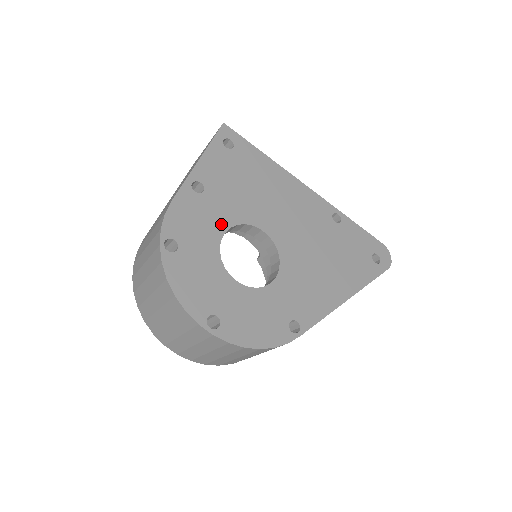
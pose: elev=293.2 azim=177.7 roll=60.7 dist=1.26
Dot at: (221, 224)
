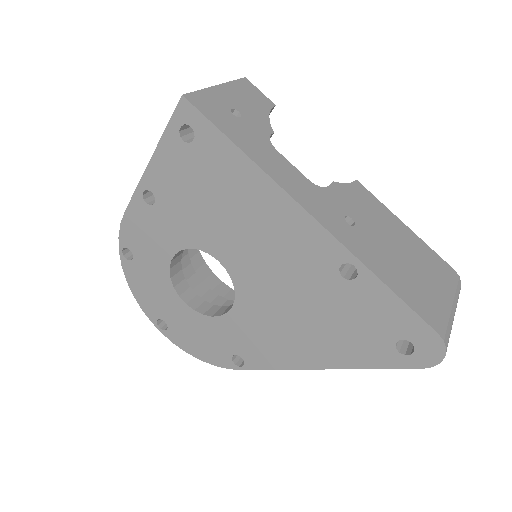
Dot at: (172, 244)
